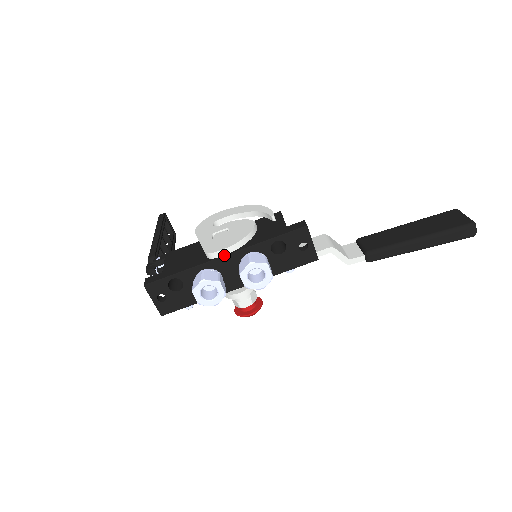
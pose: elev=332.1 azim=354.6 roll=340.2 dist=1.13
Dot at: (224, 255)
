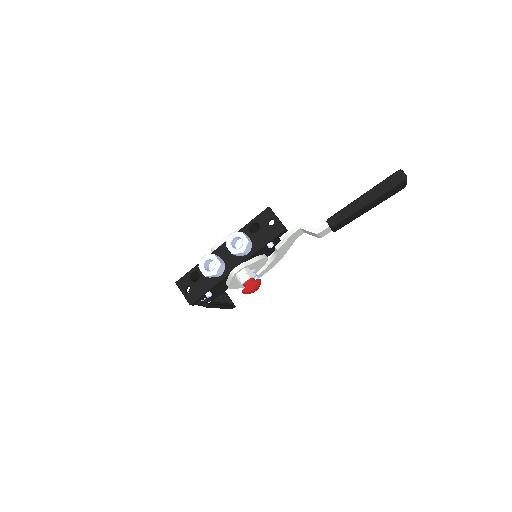
Dot at: (221, 245)
